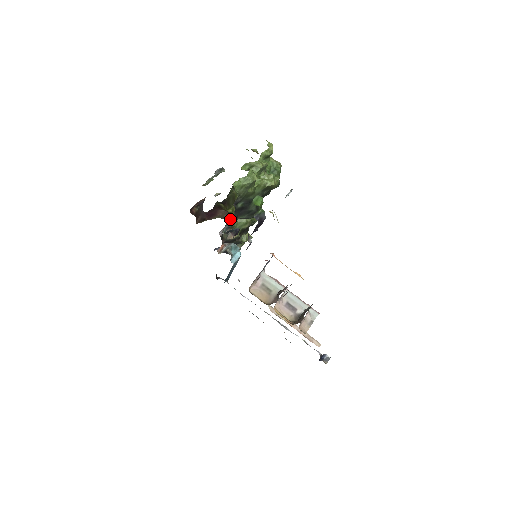
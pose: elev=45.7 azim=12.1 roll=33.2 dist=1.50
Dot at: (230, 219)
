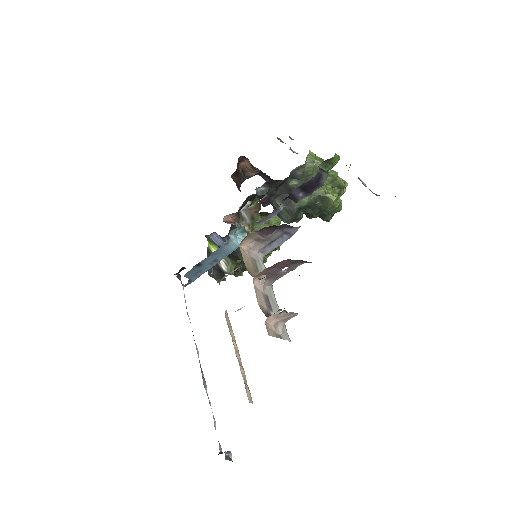
Dot at: (260, 208)
